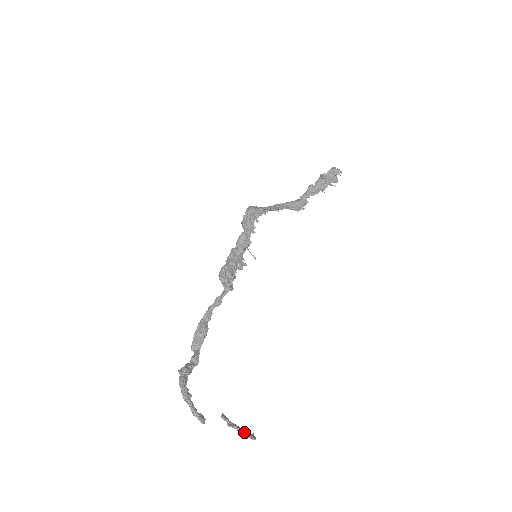
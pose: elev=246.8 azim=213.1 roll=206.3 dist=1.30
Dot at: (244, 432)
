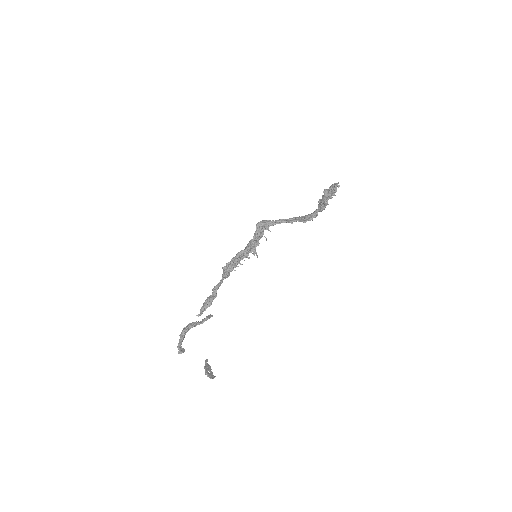
Dot at: (206, 371)
